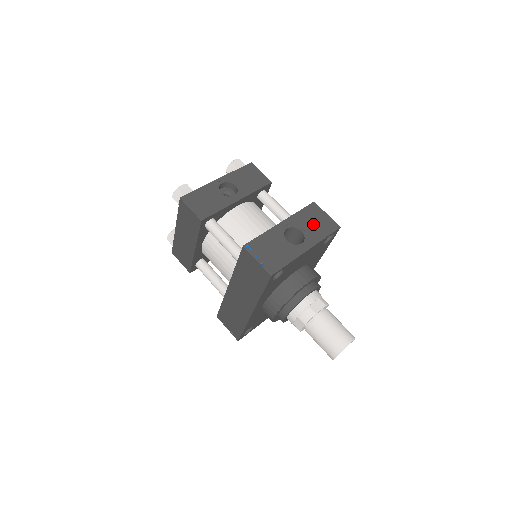
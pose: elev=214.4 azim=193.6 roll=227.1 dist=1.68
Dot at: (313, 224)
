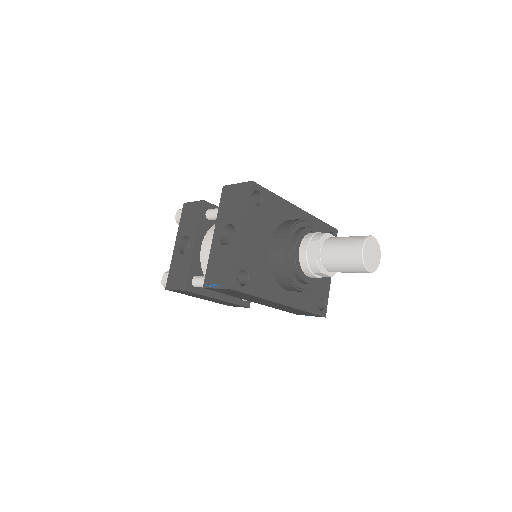
Dot at: (233, 207)
